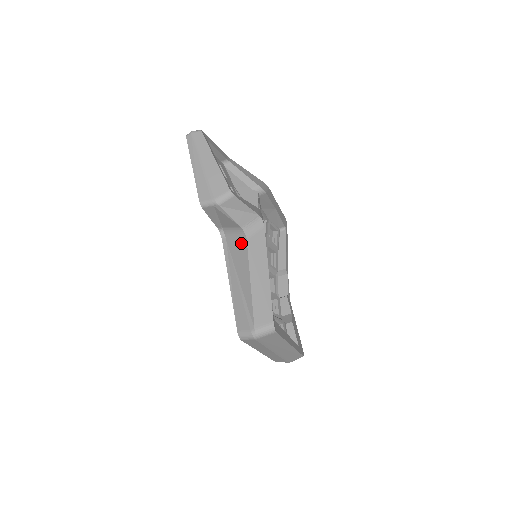
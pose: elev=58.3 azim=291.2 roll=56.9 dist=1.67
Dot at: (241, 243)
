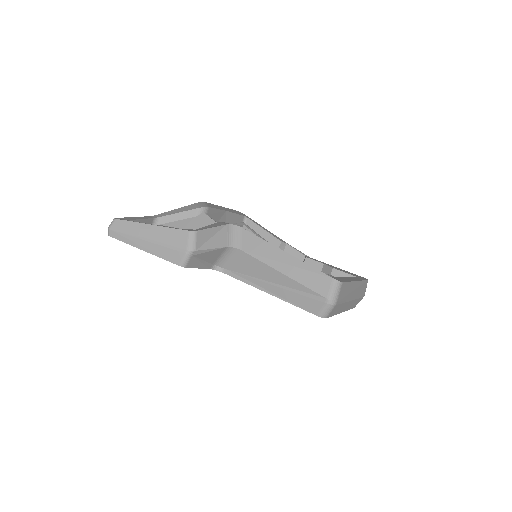
Dot at: (240, 258)
